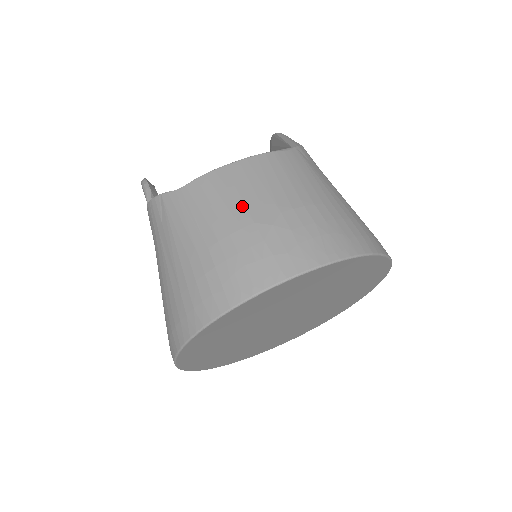
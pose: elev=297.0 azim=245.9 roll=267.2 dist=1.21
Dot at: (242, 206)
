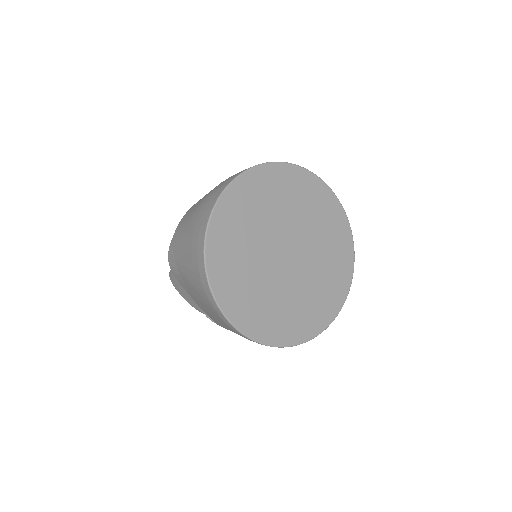
Dot at: occluded
